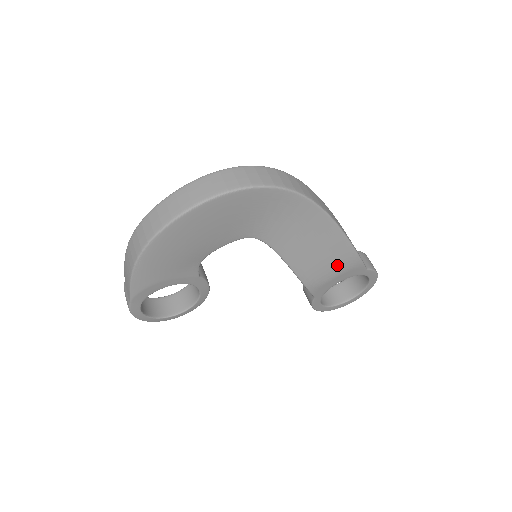
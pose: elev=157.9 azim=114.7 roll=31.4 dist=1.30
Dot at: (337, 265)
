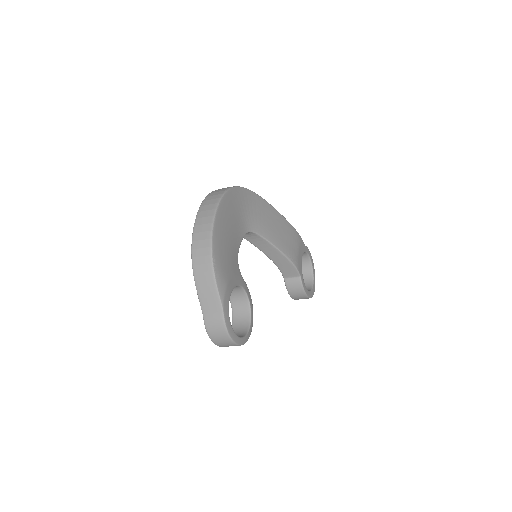
Dot at: (294, 240)
